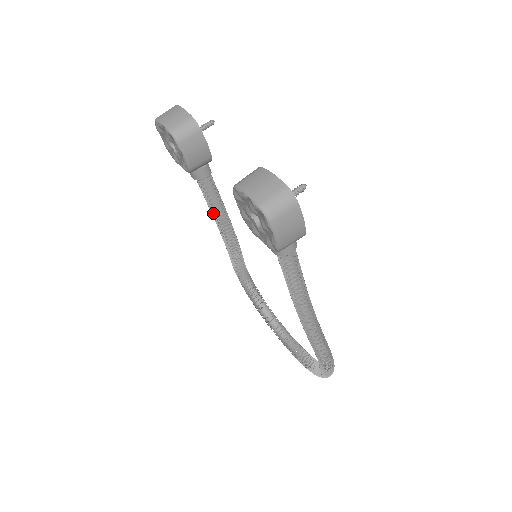
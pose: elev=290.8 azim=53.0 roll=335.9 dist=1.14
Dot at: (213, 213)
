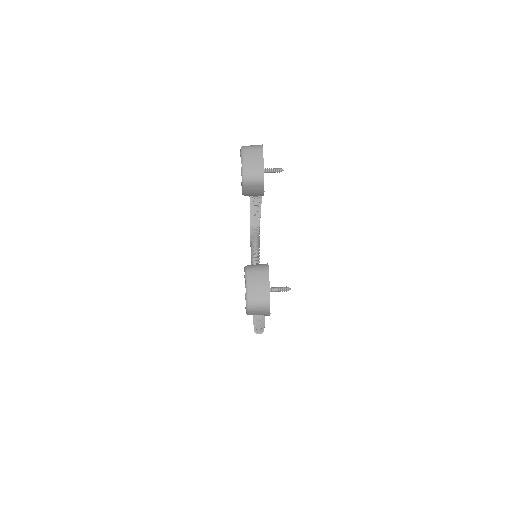
Dot at: (250, 204)
